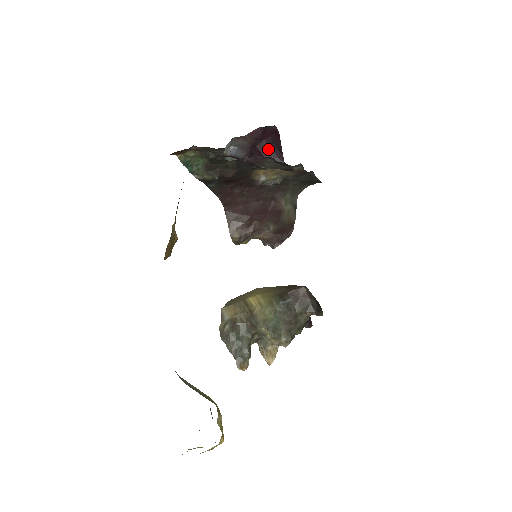
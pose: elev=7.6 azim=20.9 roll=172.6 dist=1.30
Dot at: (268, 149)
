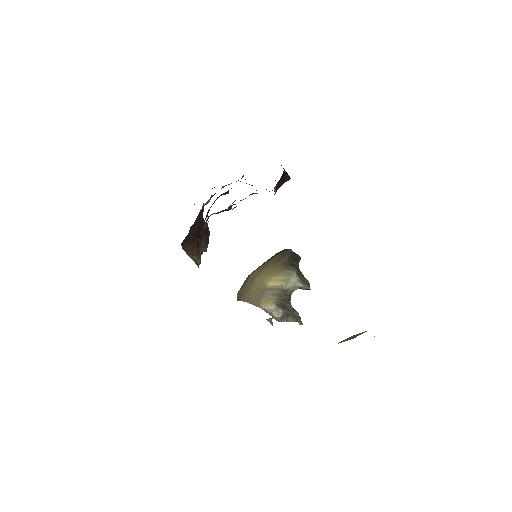
Dot at: (285, 175)
